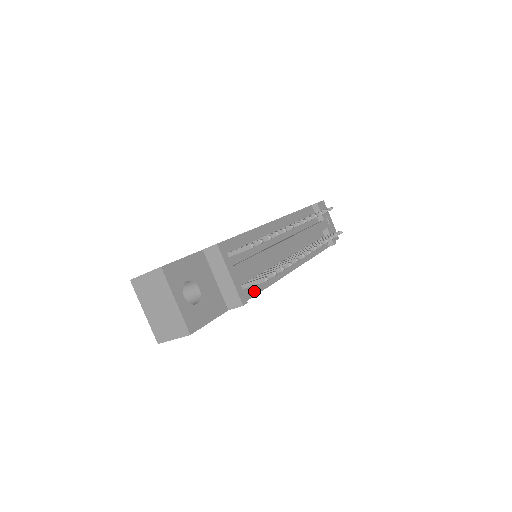
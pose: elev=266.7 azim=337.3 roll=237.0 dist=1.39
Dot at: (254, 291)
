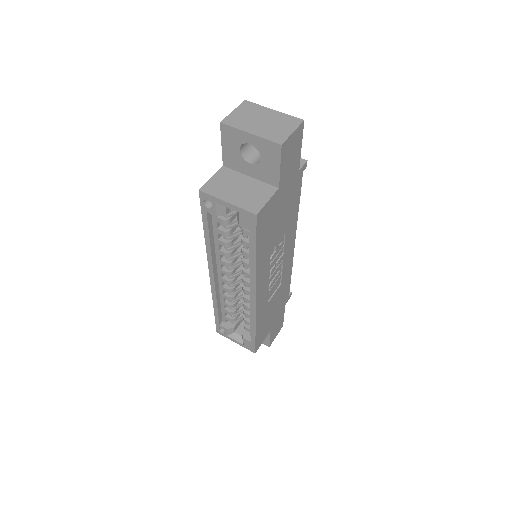
Dot at: occluded
